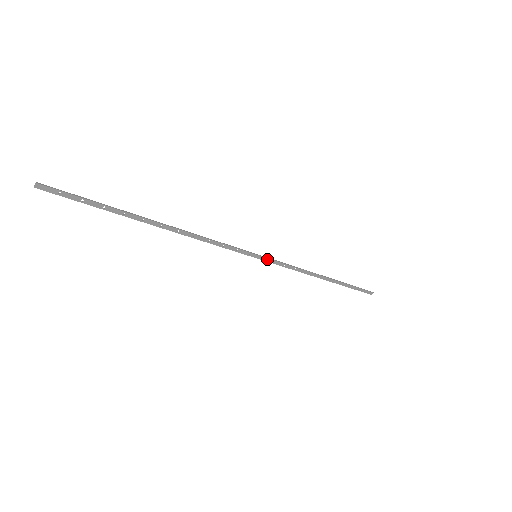
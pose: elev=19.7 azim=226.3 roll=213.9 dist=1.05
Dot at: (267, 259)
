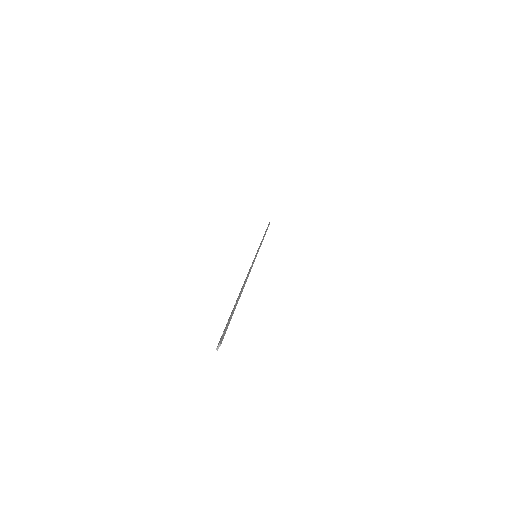
Dot at: occluded
